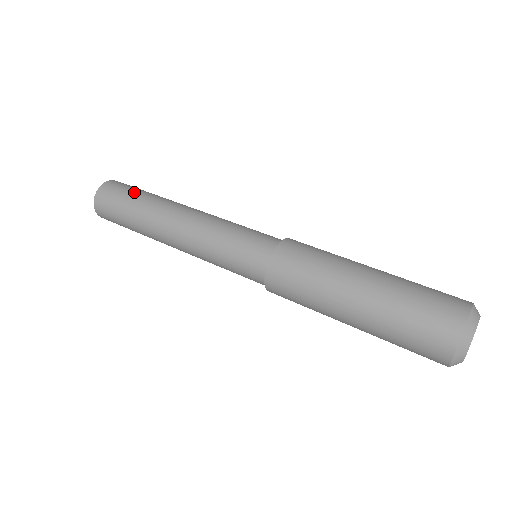
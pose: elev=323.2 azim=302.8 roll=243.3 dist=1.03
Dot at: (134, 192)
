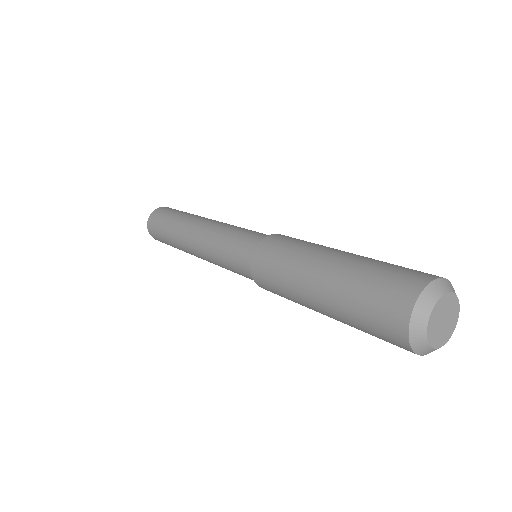
Dot at: (176, 212)
